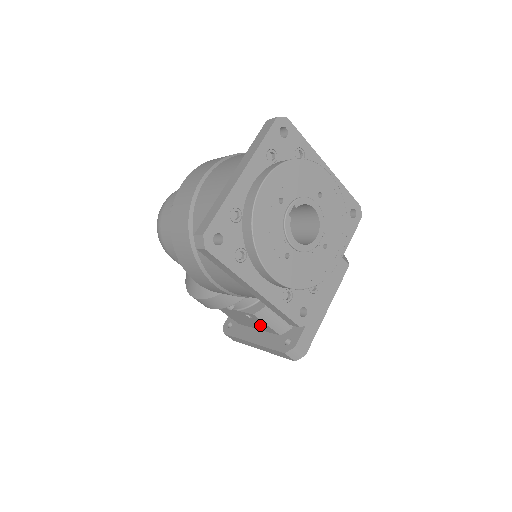
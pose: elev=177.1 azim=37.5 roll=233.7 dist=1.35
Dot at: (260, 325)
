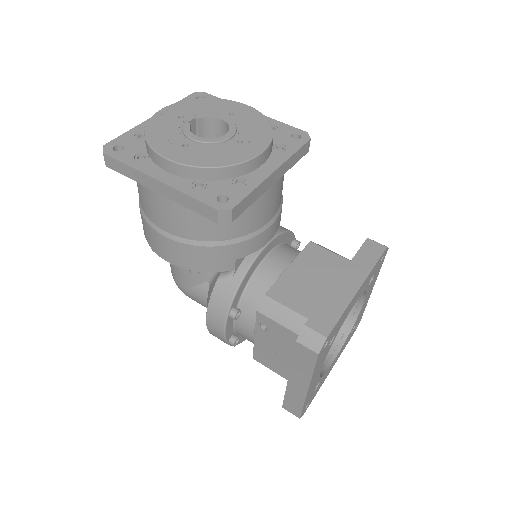
Dot at: (284, 340)
